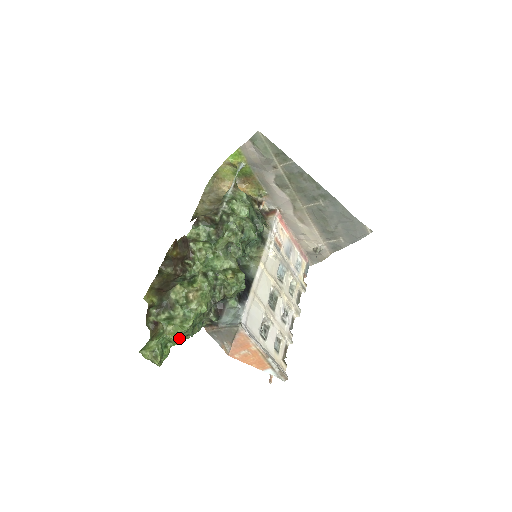
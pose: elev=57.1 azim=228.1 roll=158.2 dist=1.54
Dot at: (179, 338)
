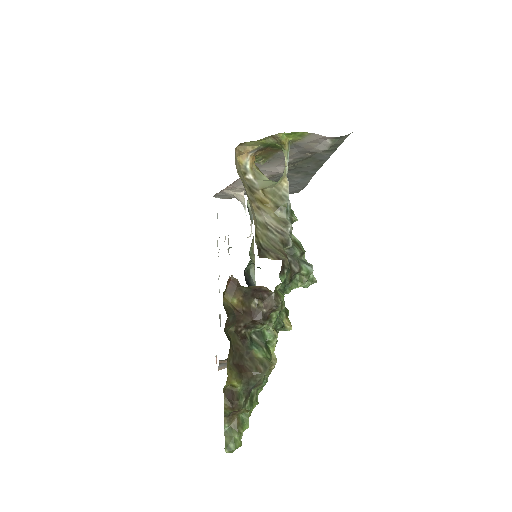
Dot at: occluded
